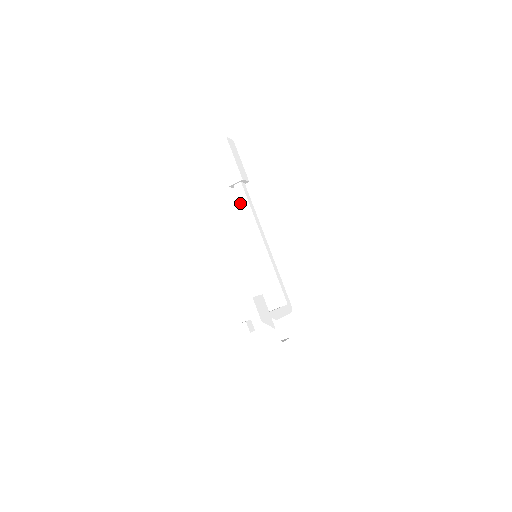
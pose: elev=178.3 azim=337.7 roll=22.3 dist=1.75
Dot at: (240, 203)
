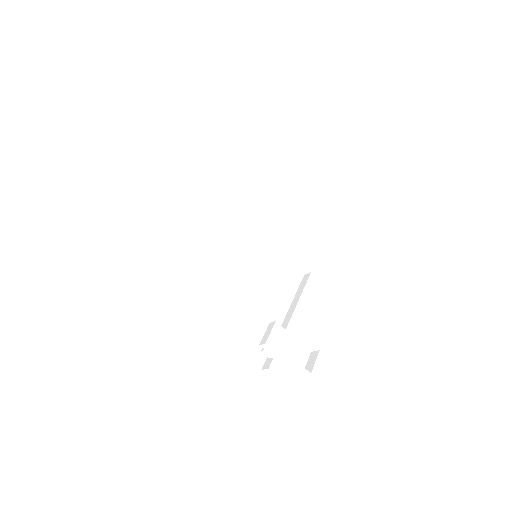
Dot at: occluded
